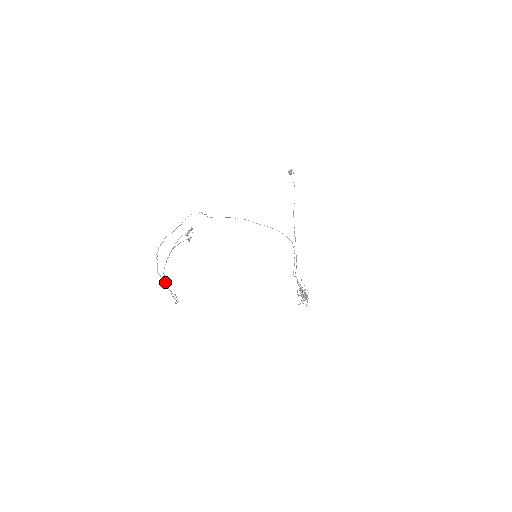
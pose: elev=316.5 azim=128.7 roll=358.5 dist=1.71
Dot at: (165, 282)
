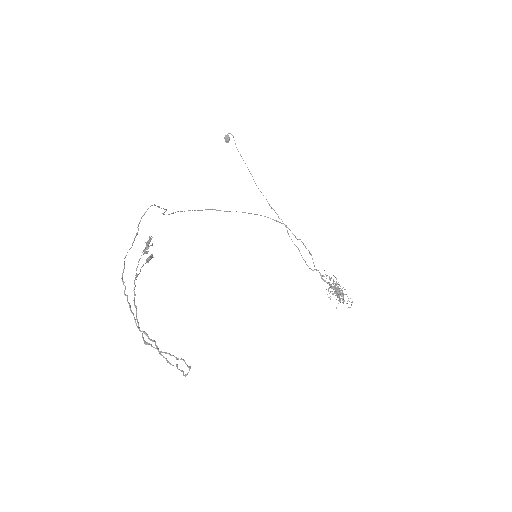
Dot at: (150, 344)
